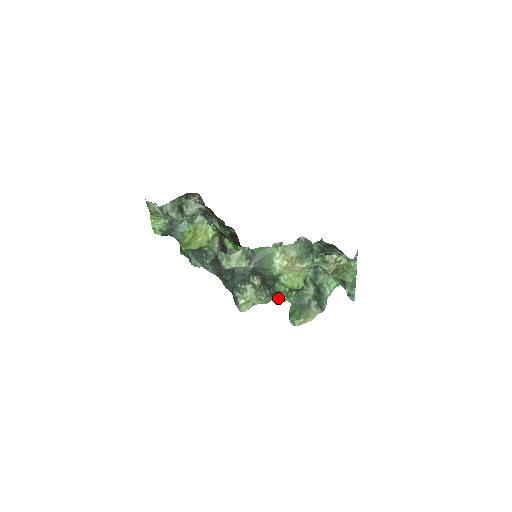
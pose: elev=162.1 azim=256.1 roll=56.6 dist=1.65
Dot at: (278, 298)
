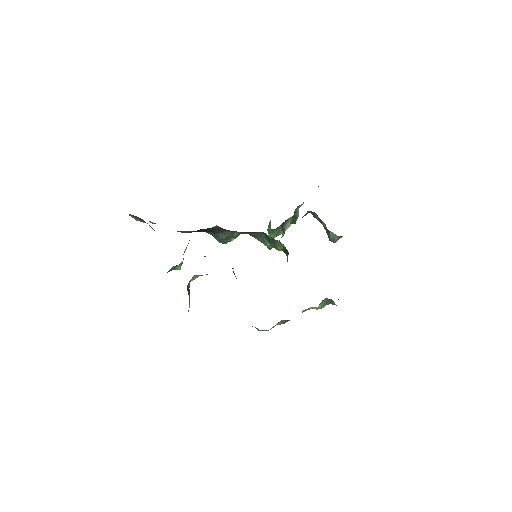
Dot at: (268, 248)
